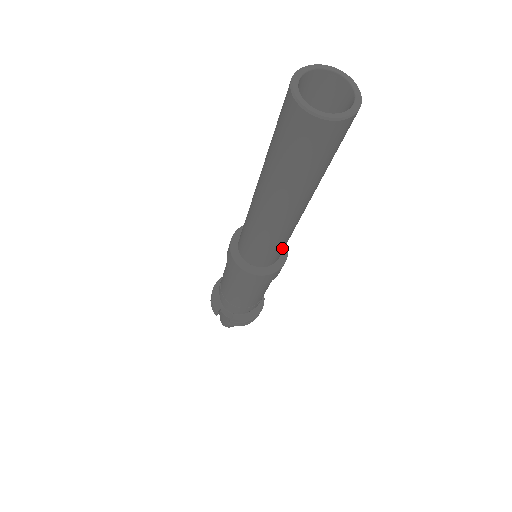
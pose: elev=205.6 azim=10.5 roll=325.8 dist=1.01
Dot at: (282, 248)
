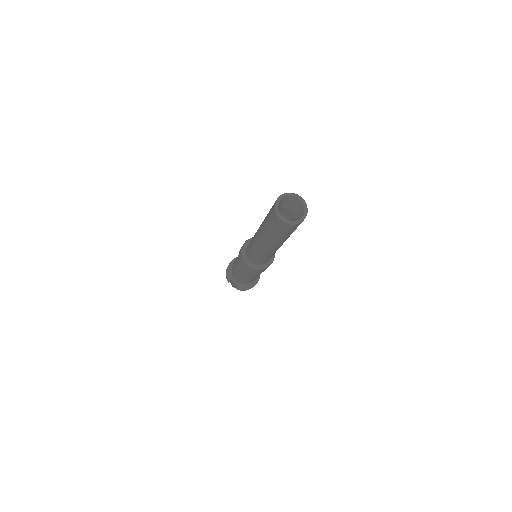
Dot at: occluded
